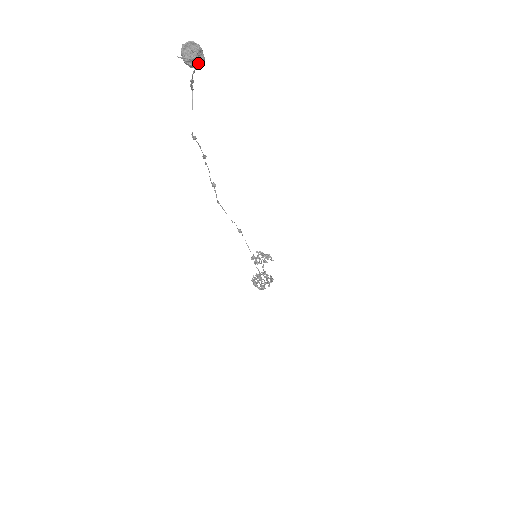
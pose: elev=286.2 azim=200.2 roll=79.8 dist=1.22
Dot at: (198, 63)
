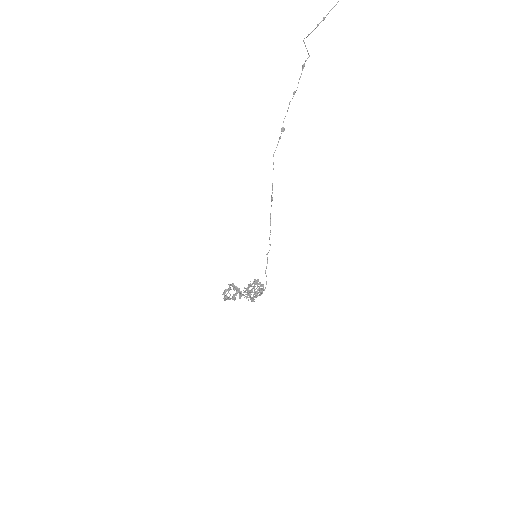
Dot at: out of frame
